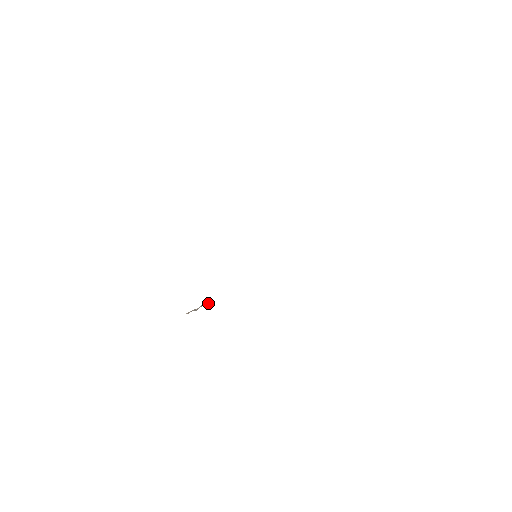
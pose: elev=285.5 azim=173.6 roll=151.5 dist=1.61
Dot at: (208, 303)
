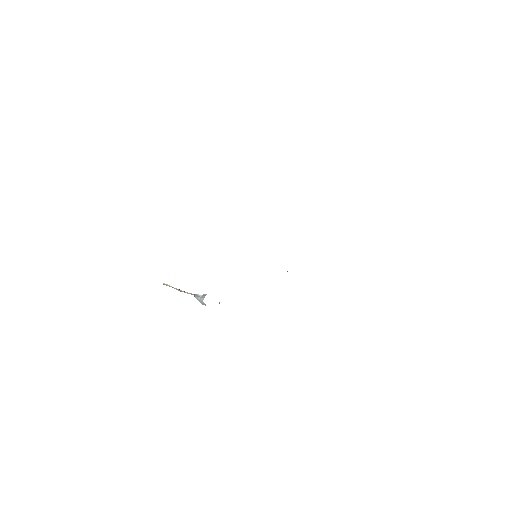
Dot at: (202, 302)
